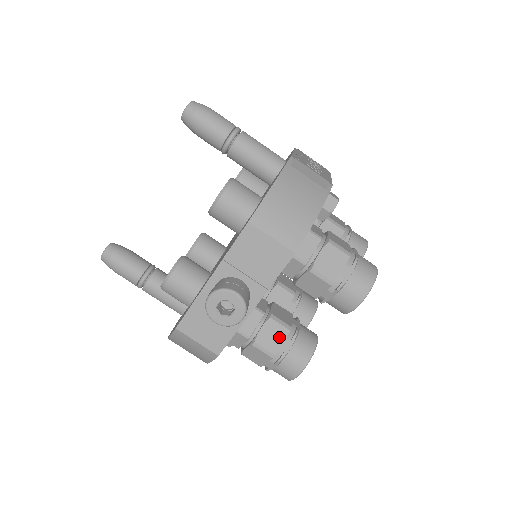
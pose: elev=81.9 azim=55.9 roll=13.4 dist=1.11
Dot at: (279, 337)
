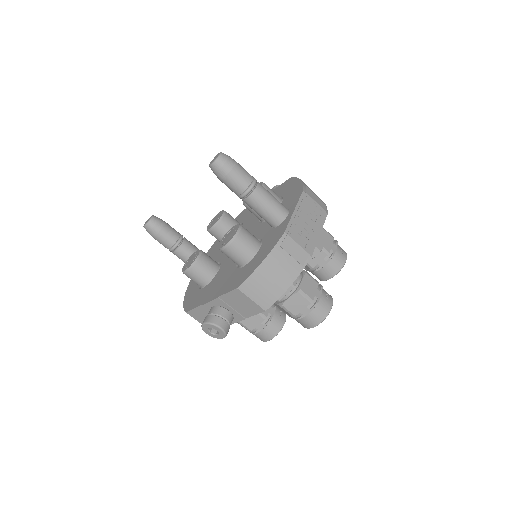
Dot at: (256, 322)
